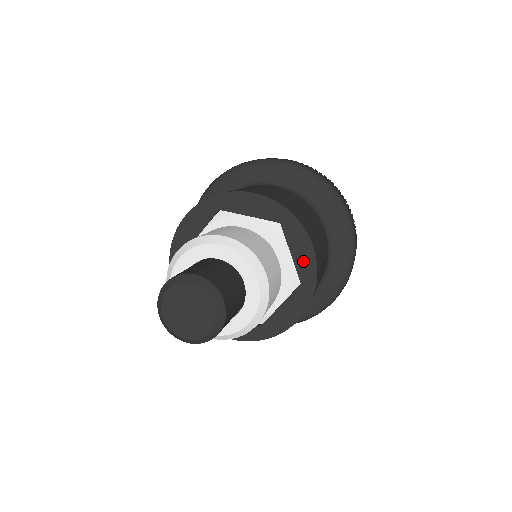
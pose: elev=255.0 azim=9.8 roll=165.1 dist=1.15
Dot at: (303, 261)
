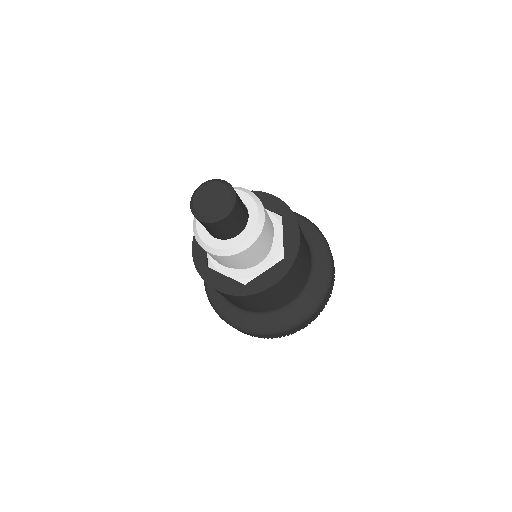
Dot at: (272, 205)
